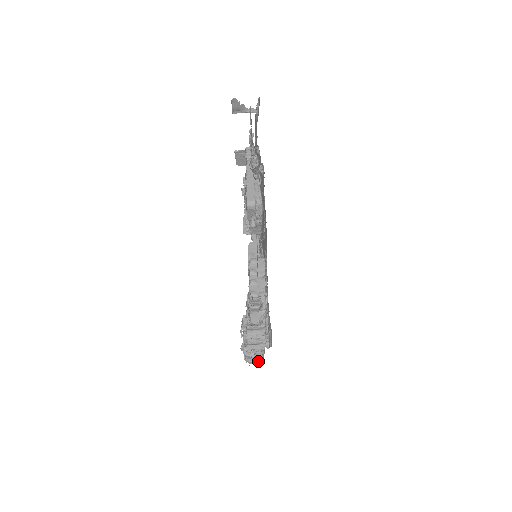
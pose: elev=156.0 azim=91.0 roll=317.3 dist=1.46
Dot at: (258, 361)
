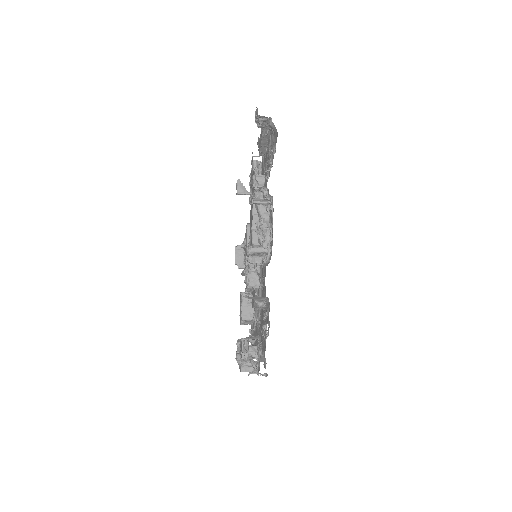
Dot at: occluded
